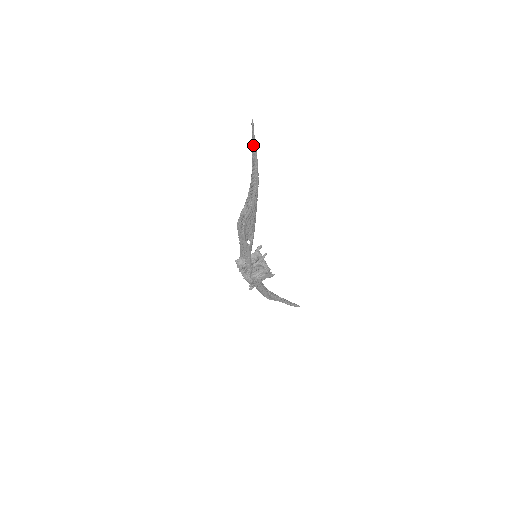
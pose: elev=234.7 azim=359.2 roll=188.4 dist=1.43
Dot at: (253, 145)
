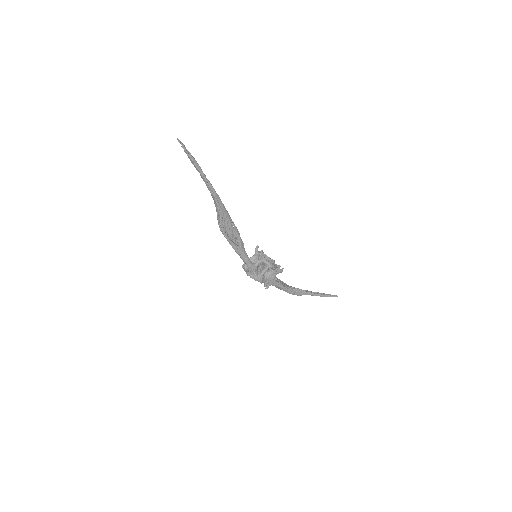
Dot at: (189, 158)
